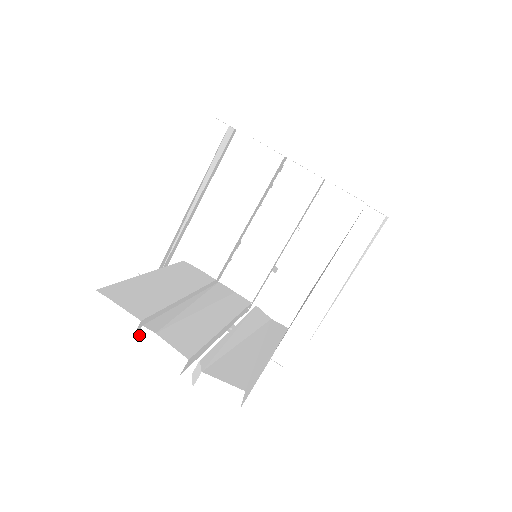
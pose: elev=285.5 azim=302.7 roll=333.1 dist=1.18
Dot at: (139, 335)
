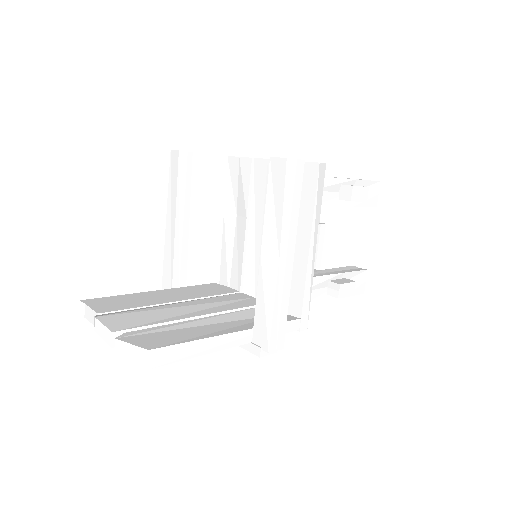
Dot at: occluded
